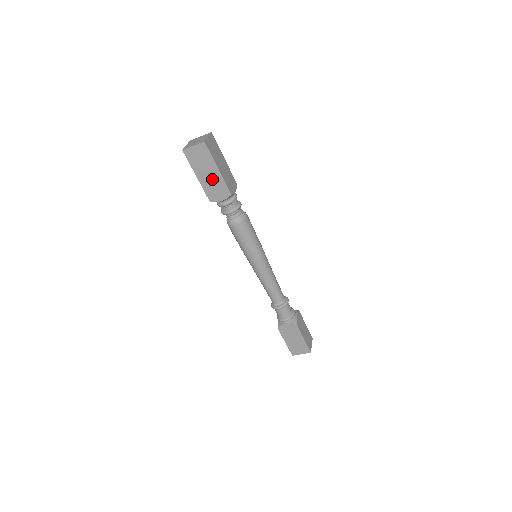
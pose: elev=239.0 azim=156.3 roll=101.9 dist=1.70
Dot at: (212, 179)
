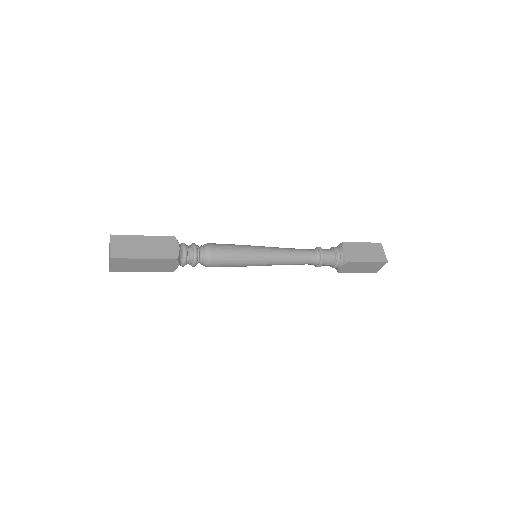
Dot at: (152, 265)
